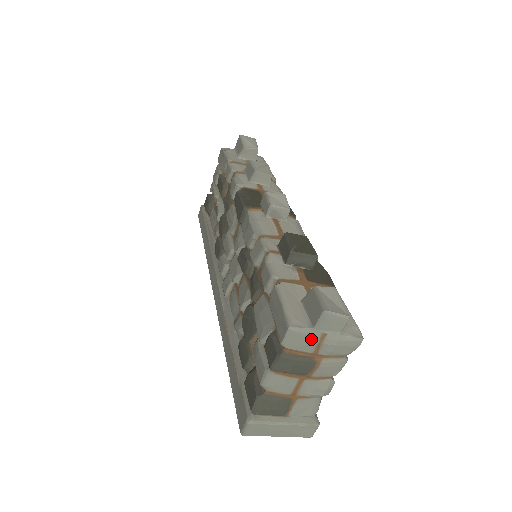
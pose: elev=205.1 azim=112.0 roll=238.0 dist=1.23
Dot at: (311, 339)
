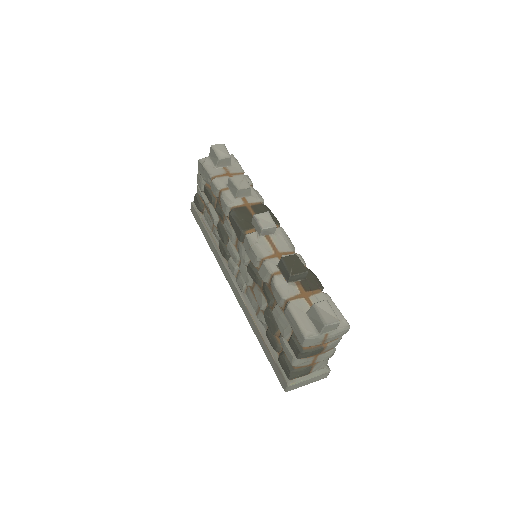
Dot at: (319, 339)
